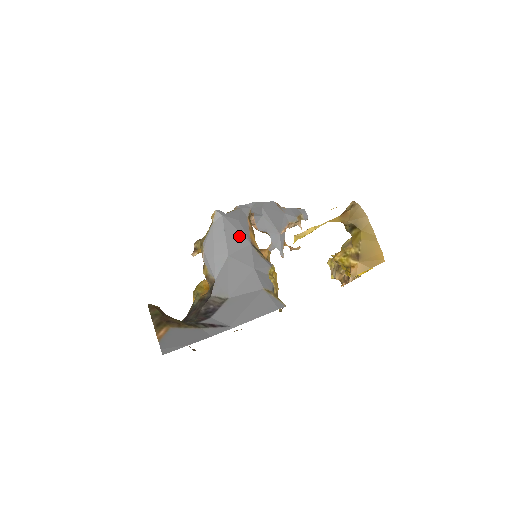
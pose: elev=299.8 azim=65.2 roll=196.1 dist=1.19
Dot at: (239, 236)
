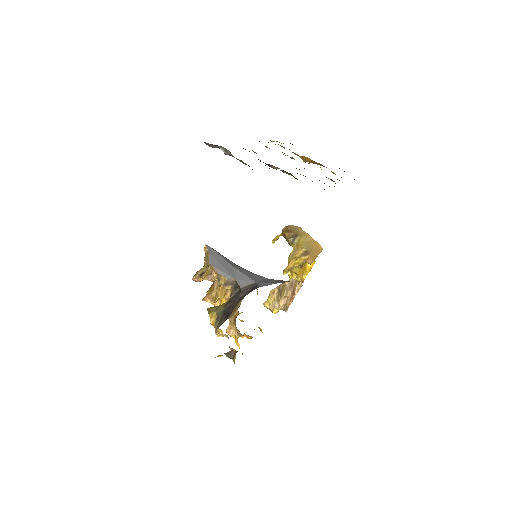
Dot at: (228, 260)
